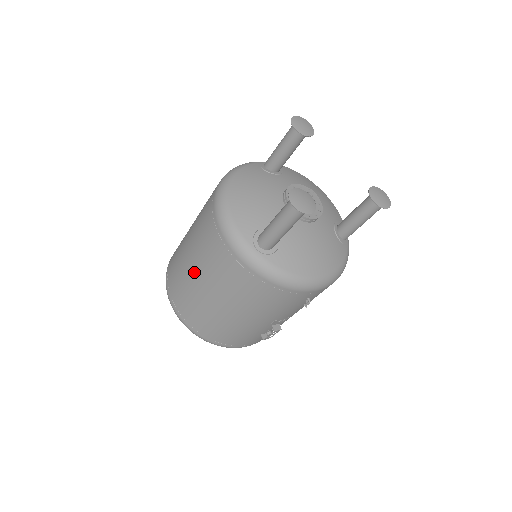
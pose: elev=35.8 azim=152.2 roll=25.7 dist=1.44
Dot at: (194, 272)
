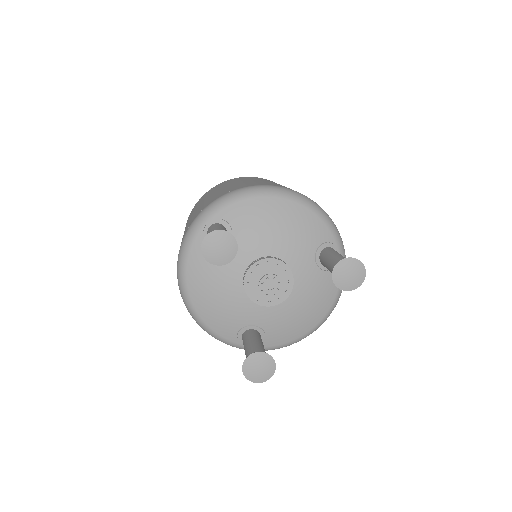
Dot at: occluded
